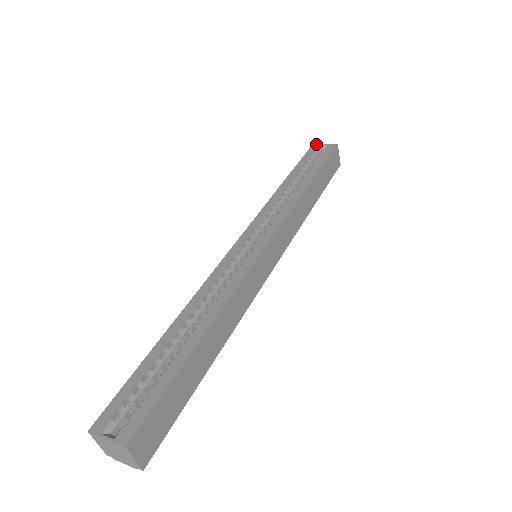
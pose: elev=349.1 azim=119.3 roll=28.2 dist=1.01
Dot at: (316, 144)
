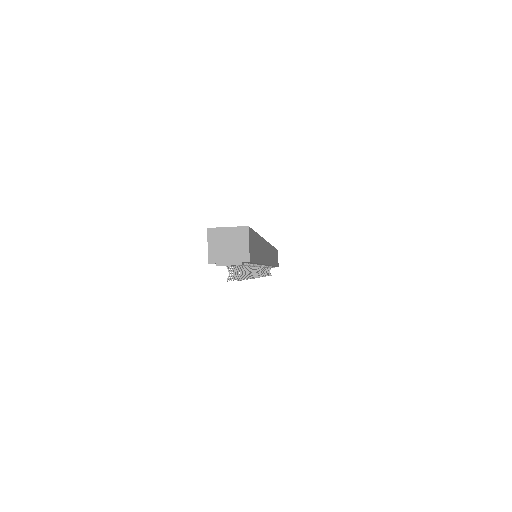
Dot at: occluded
